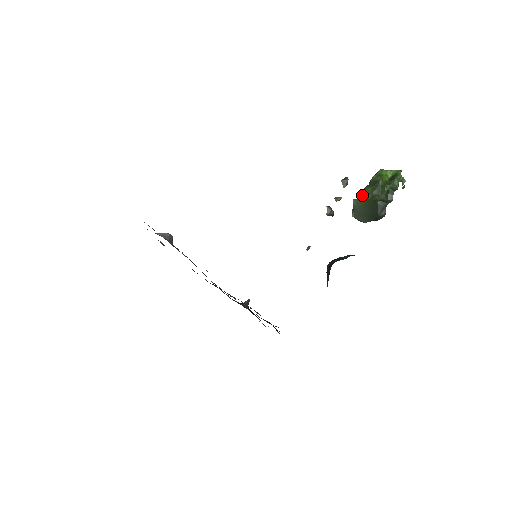
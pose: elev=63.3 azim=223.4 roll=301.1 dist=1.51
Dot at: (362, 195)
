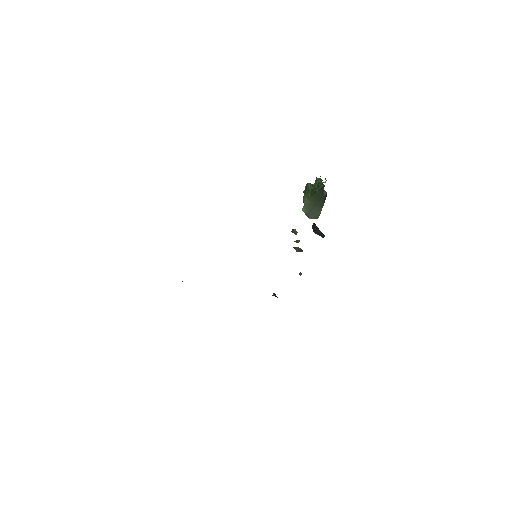
Dot at: (304, 201)
